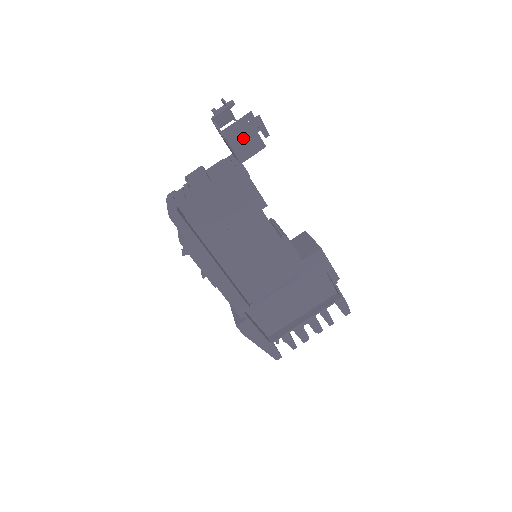
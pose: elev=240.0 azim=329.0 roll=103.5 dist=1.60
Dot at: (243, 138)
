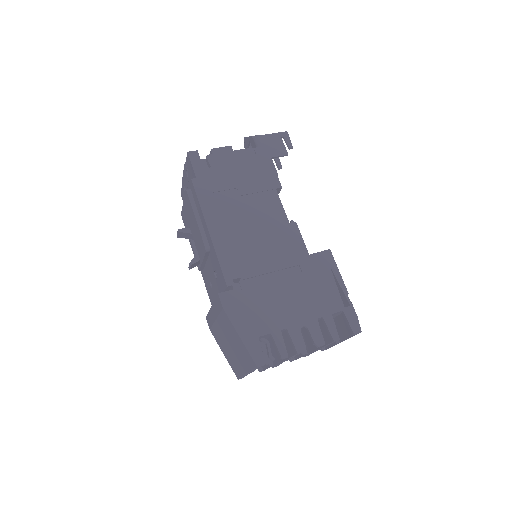
Dot at: (270, 142)
